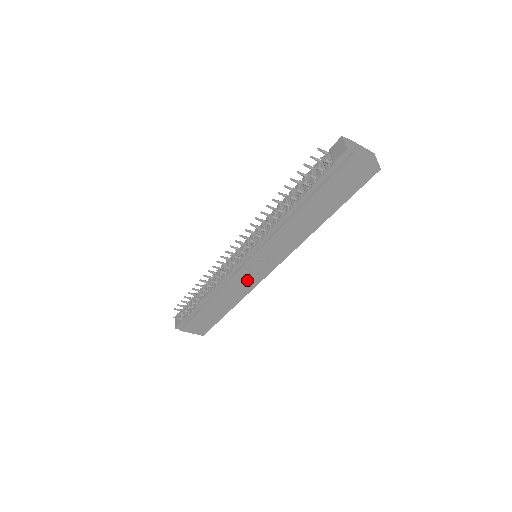
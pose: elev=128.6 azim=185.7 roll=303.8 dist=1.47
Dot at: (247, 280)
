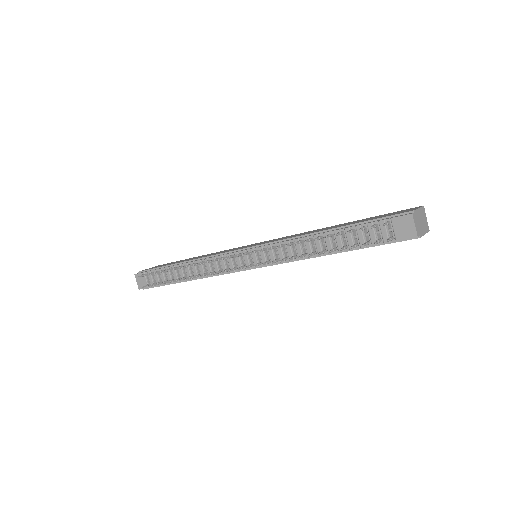
Dot at: occluded
